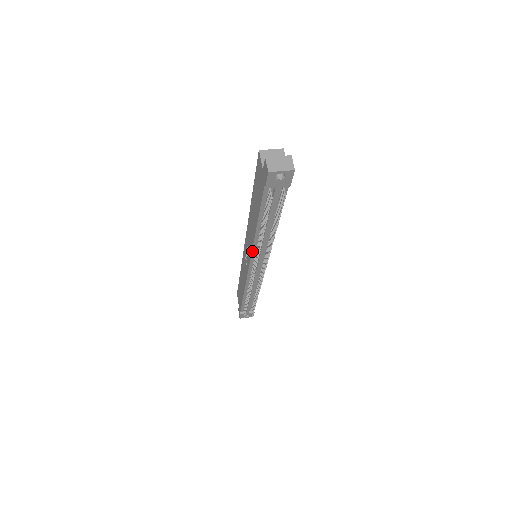
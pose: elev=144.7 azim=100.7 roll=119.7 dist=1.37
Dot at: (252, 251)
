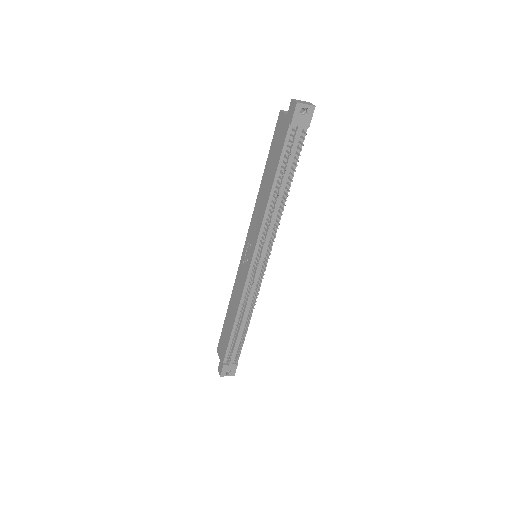
Dot at: (260, 230)
